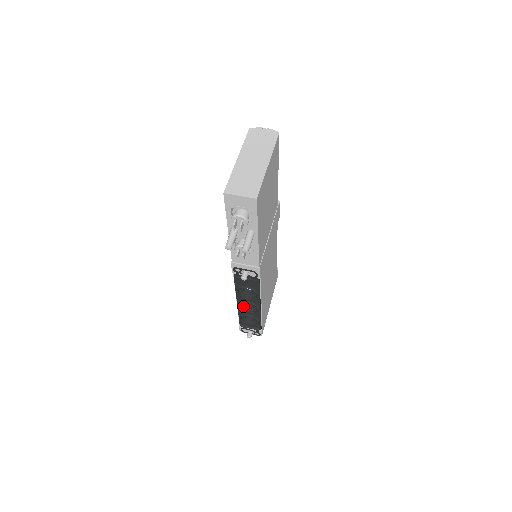
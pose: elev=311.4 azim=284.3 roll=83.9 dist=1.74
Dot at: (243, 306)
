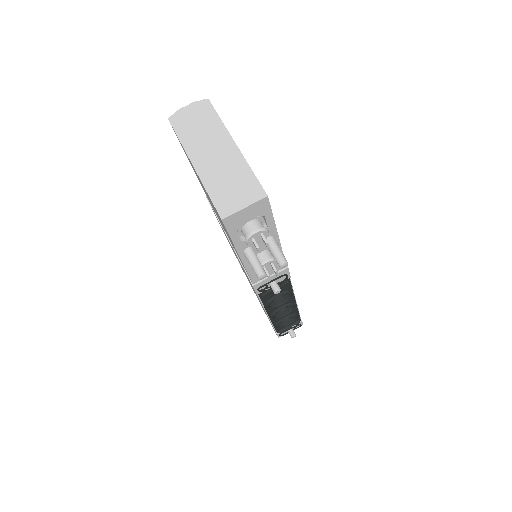
Dot at: (276, 315)
